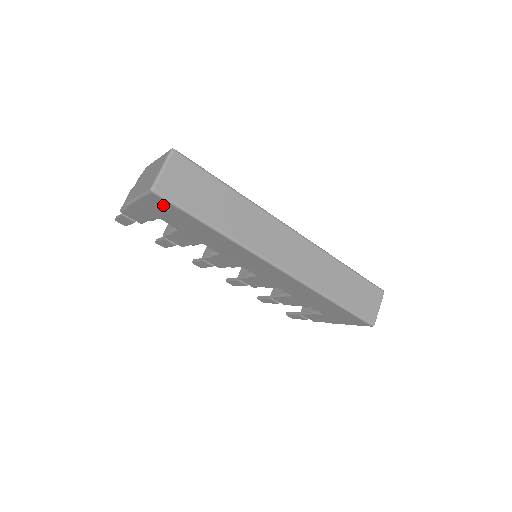
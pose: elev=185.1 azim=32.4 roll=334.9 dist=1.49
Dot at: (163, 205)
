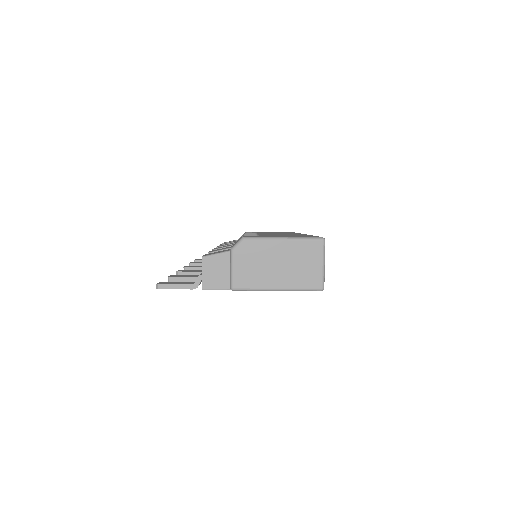
Dot at: occluded
